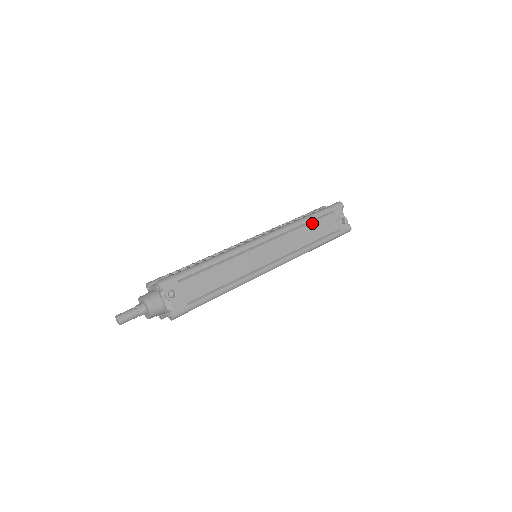
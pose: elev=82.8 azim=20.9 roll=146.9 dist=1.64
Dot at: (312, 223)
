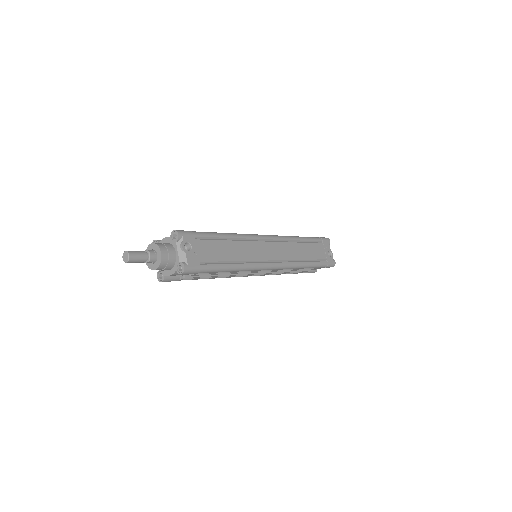
Dot at: (307, 243)
